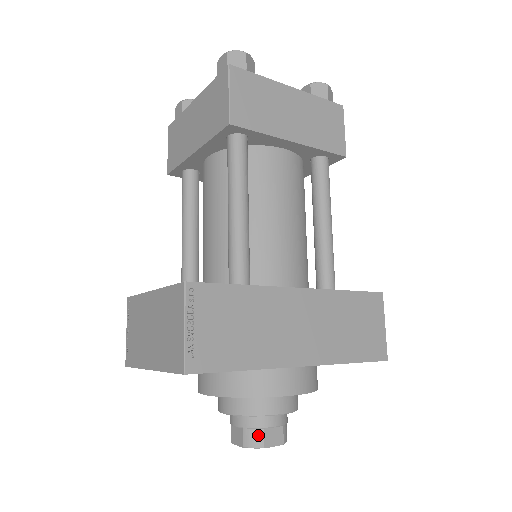
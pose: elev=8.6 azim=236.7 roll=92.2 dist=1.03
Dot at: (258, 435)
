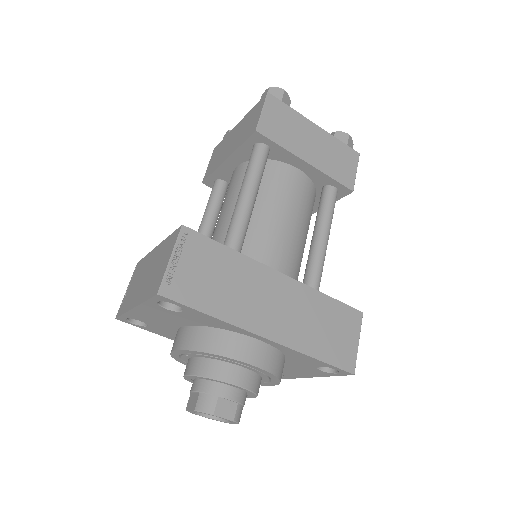
Dot at: (211, 401)
